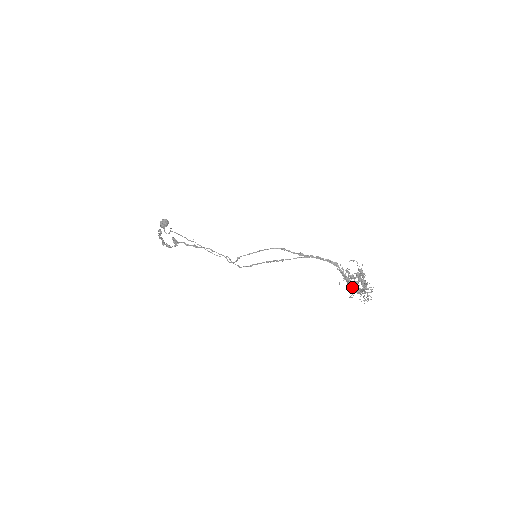
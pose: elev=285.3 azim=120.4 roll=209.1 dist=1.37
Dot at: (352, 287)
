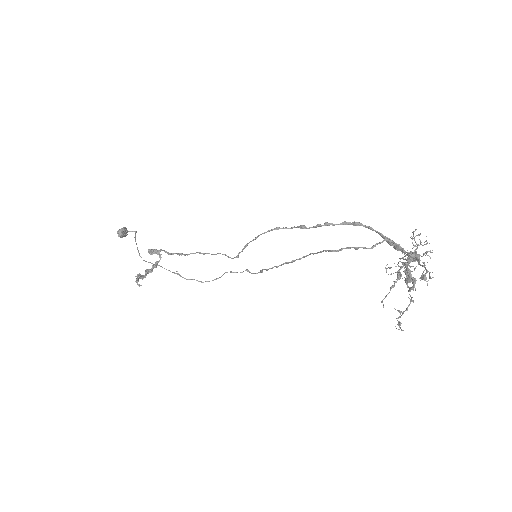
Dot at: (398, 250)
